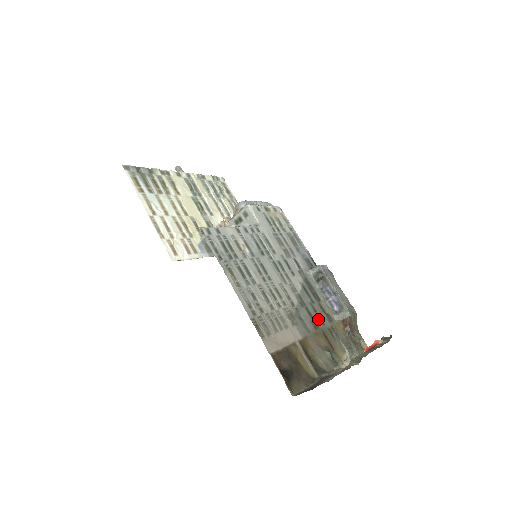
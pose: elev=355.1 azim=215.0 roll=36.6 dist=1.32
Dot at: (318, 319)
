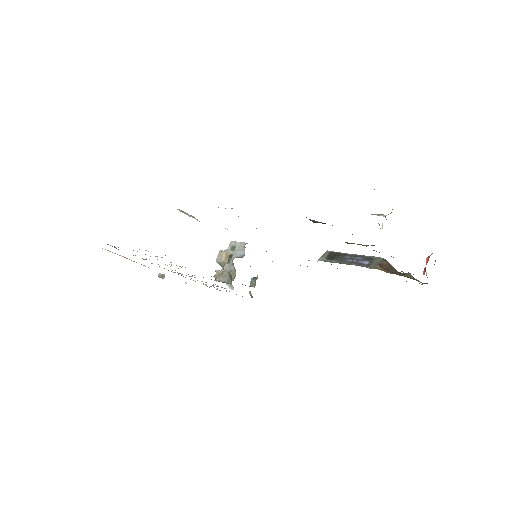
Dot at: occluded
